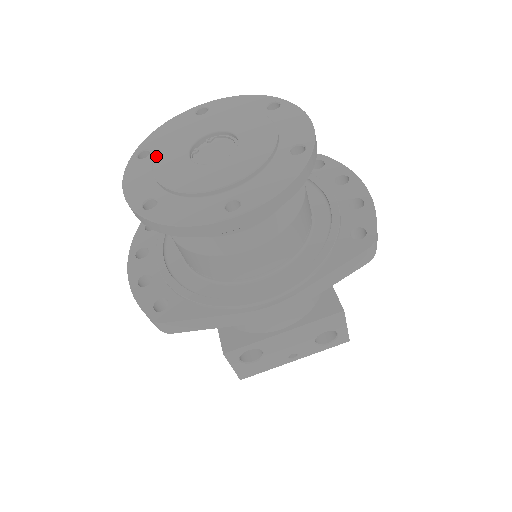
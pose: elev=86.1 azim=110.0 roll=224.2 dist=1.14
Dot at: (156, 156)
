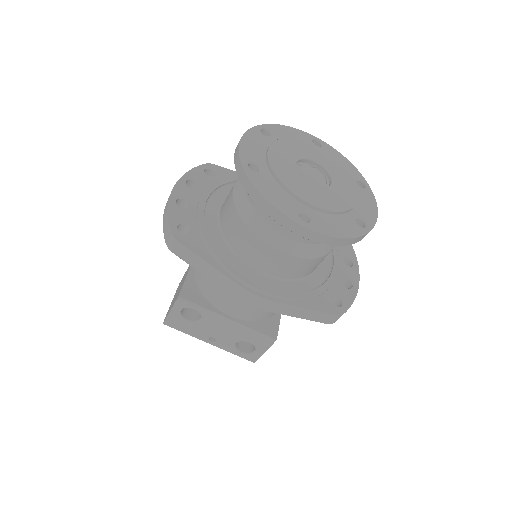
Dot at: (276, 142)
